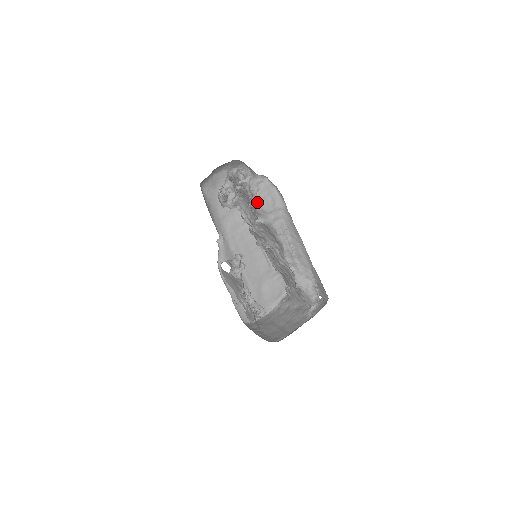
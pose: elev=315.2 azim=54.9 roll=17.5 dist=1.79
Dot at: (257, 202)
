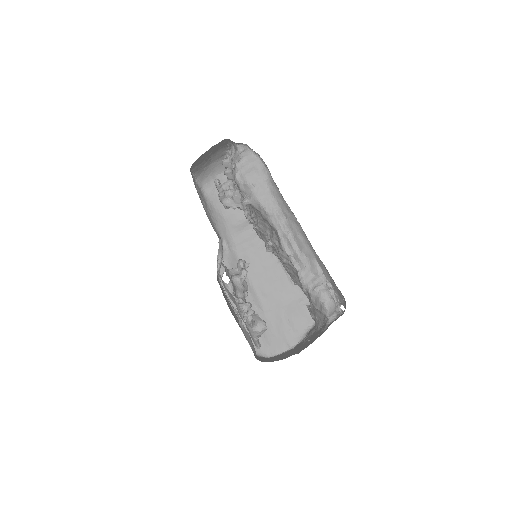
Dot at: (237, 175)
